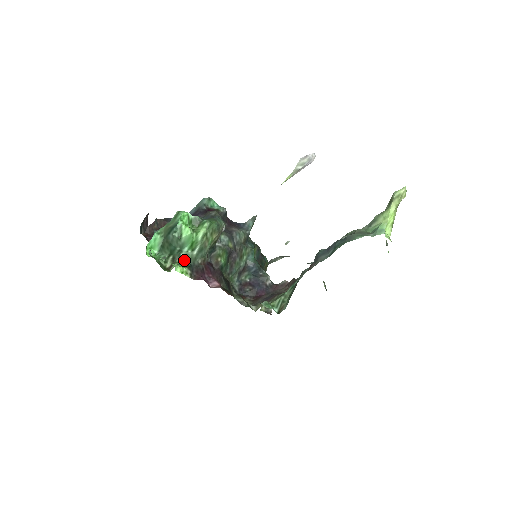
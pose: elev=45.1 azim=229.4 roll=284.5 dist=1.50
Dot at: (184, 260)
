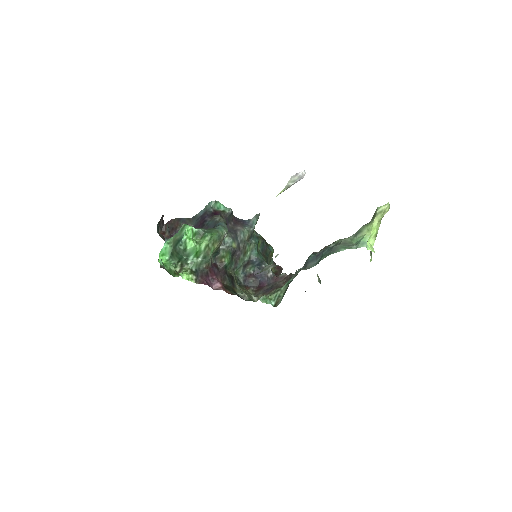
Dot at: (190, 267)
